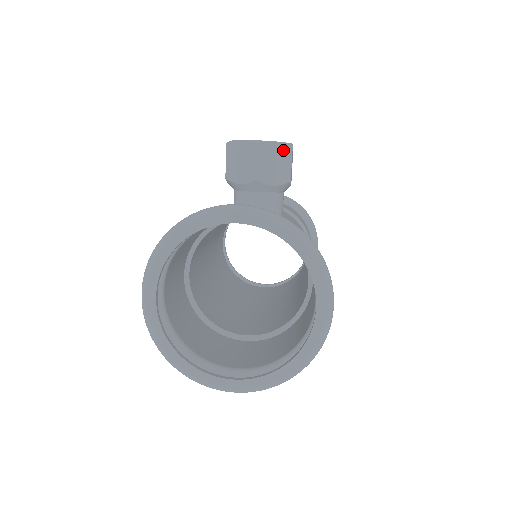
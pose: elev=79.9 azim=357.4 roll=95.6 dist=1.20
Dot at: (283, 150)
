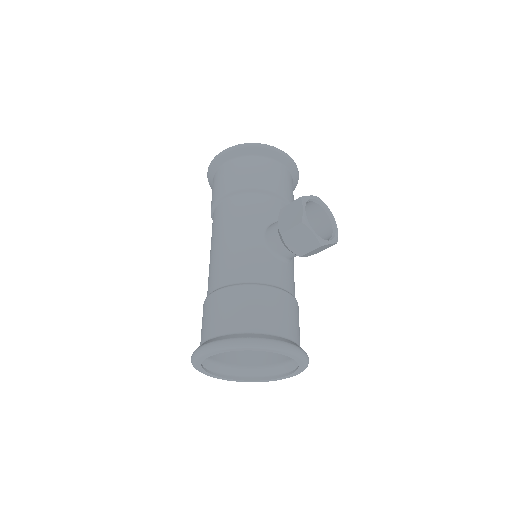
Dot at: (330, 245)
